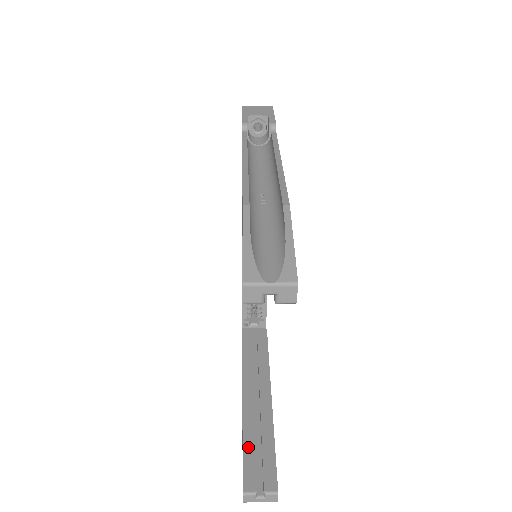
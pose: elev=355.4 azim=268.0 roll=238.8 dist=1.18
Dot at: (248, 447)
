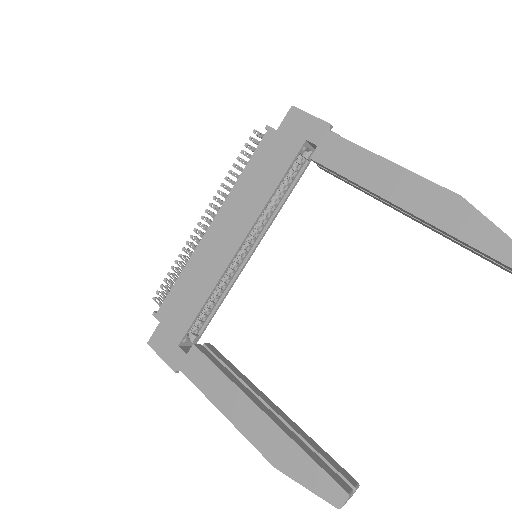
Dot at: (312, 454)
